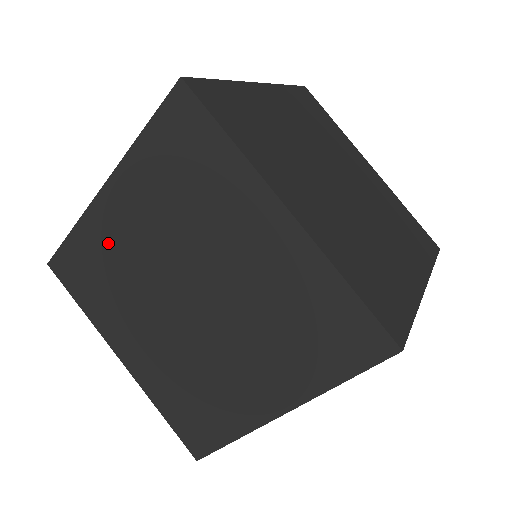
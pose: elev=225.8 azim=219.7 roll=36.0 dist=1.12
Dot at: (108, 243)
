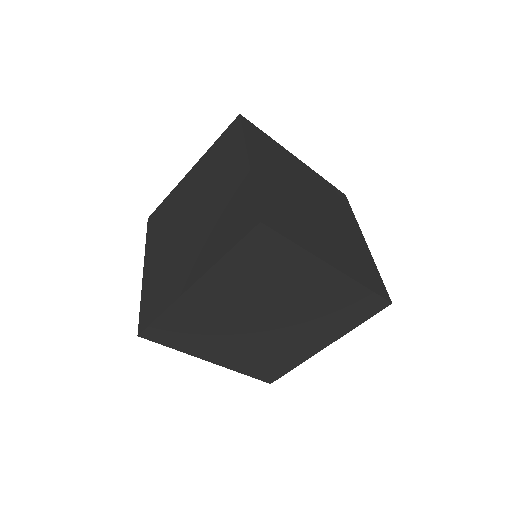
Dot at: (198, 311)
